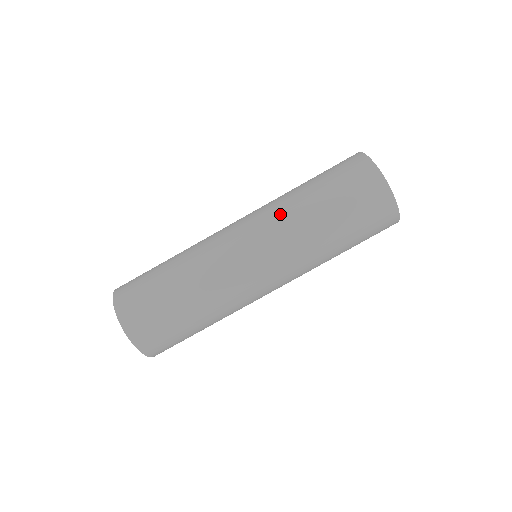
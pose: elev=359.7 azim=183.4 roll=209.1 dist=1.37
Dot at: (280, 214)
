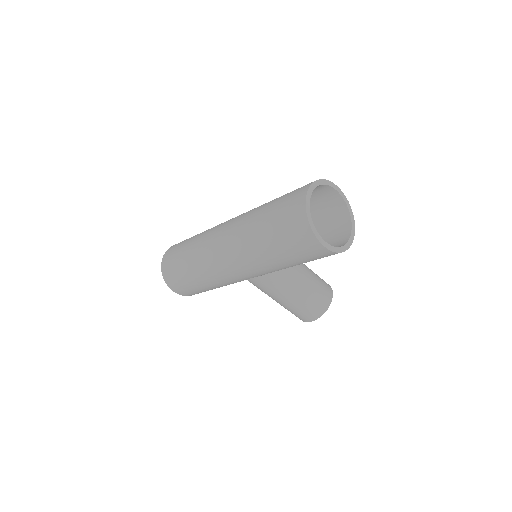
Dot at: occluded
